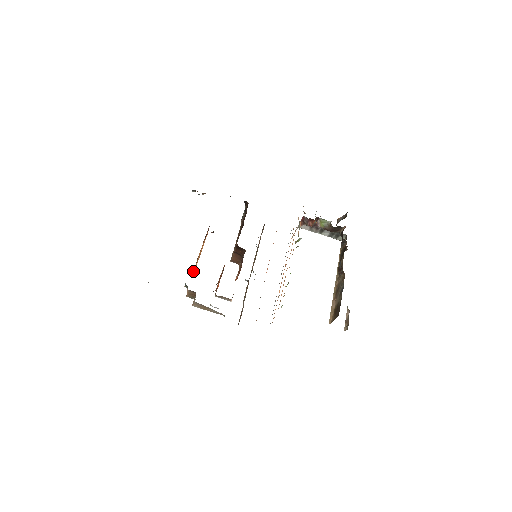
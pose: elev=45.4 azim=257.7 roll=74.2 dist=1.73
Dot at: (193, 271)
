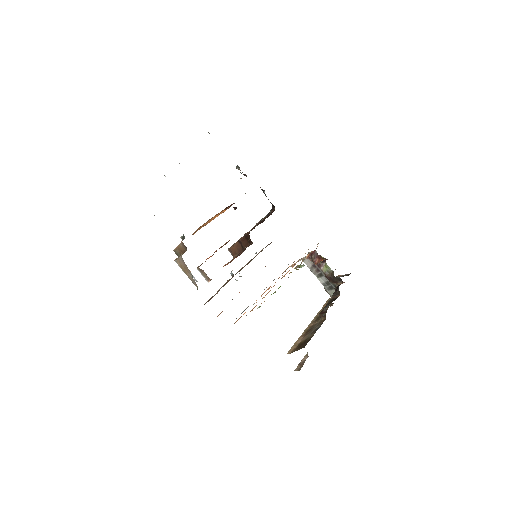
Dot at: (199, 227)
